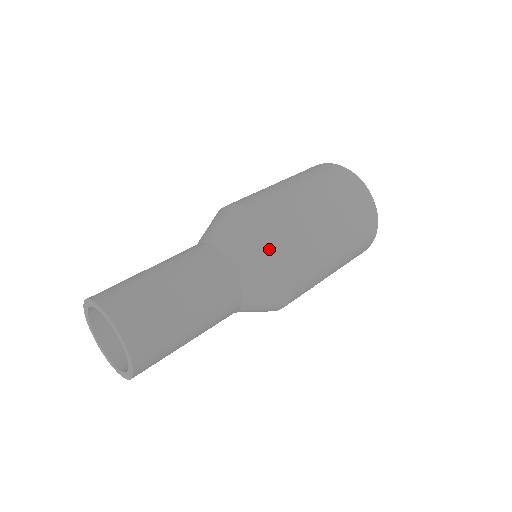
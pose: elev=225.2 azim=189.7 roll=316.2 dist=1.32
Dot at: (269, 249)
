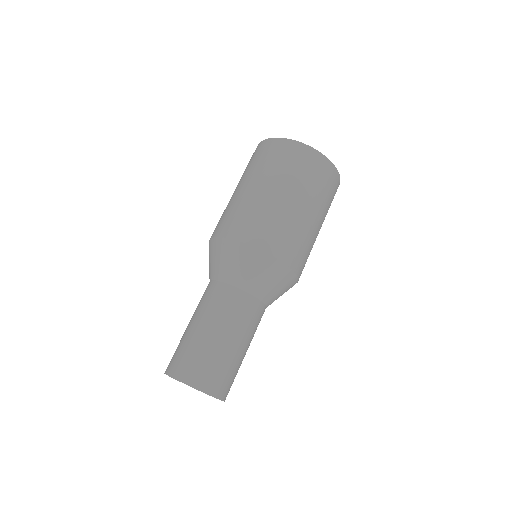
Dot at: (248, 257)
